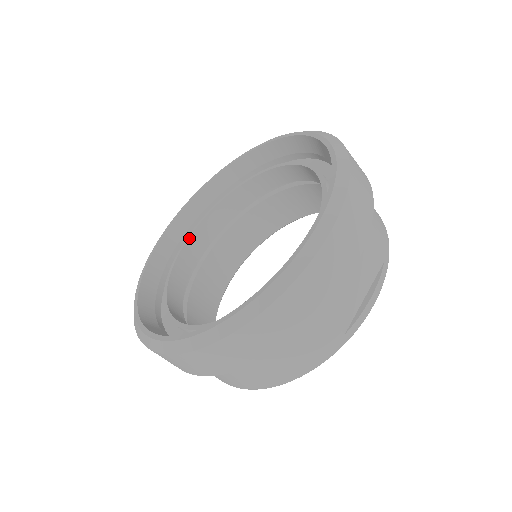
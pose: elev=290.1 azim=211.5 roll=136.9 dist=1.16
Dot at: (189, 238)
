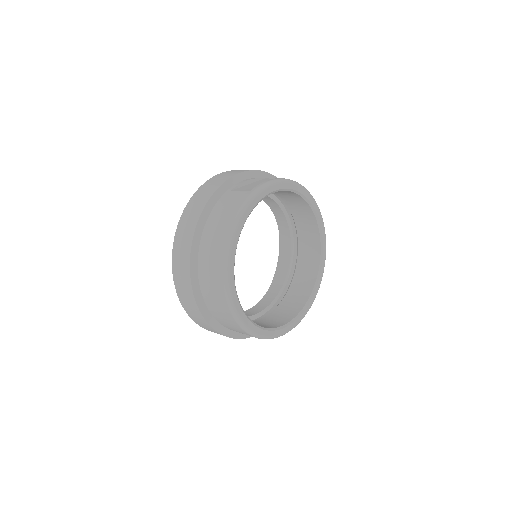
Dot at: (249, 309)
